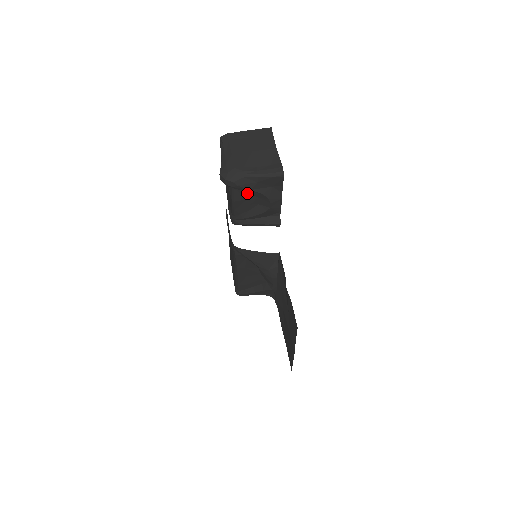
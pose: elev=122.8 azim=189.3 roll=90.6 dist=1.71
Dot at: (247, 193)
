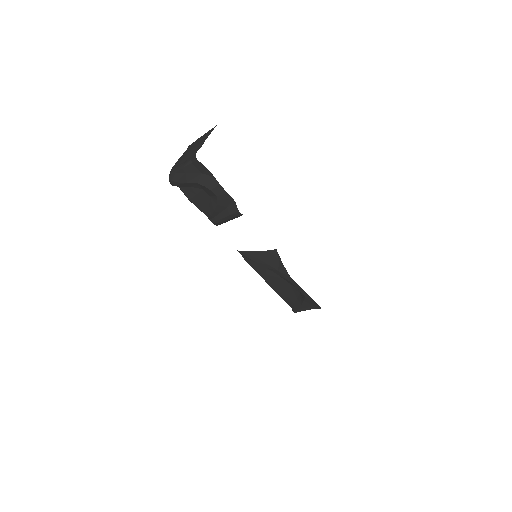
Dot at: (191, 188)
